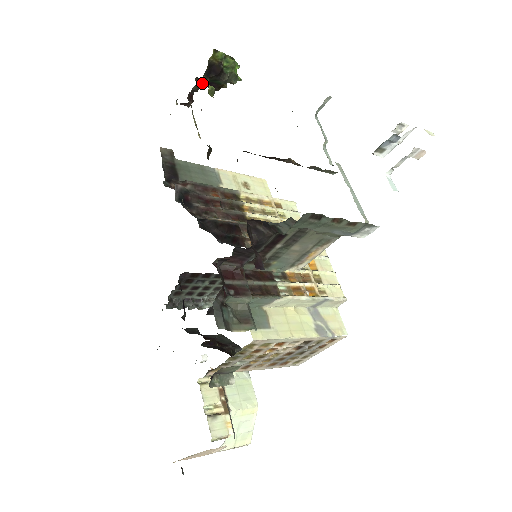
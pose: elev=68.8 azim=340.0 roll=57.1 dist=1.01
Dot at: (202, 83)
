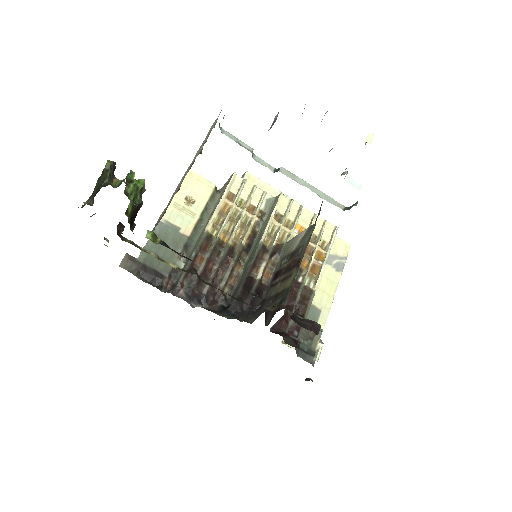
Dot at: occluded
